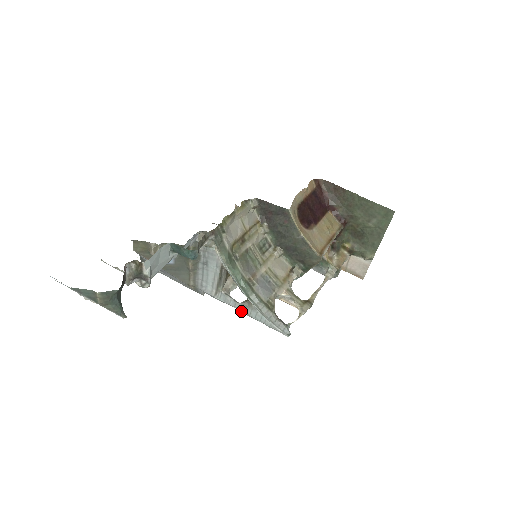
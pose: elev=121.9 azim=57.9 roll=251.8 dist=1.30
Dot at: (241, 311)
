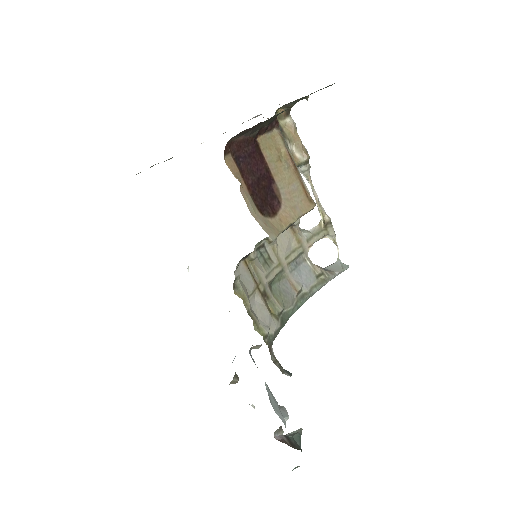
Dot at: occluded
